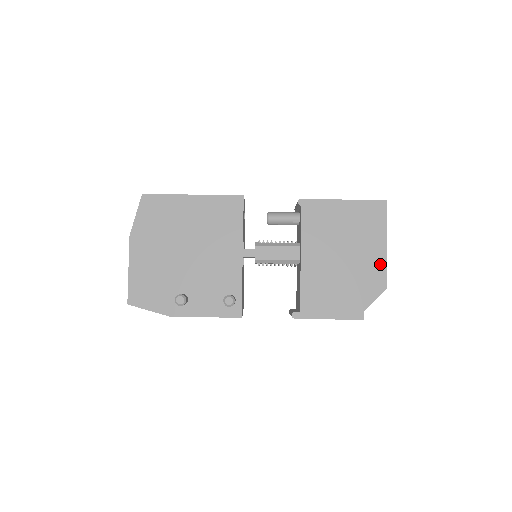
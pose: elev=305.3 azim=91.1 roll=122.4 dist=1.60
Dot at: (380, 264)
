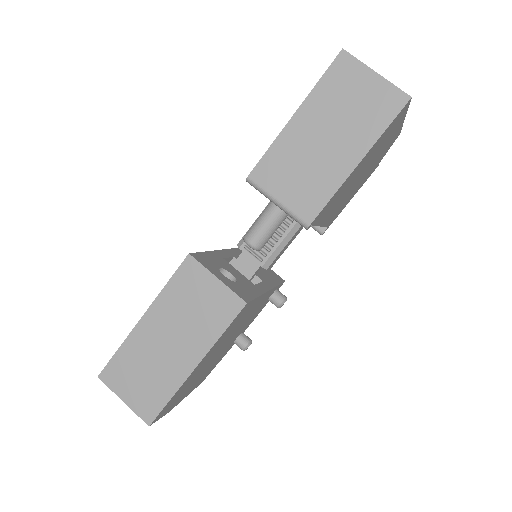
Dot at: (396, 134)
